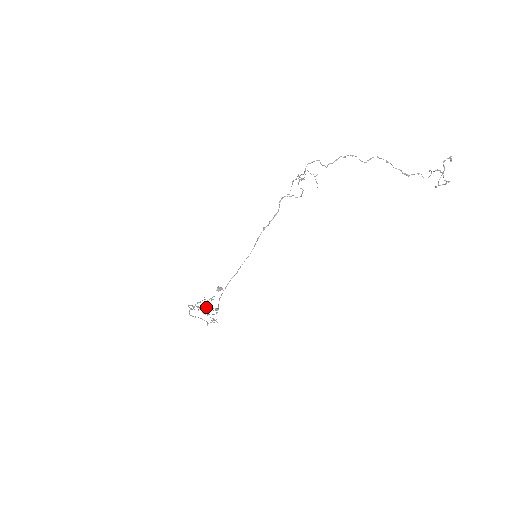
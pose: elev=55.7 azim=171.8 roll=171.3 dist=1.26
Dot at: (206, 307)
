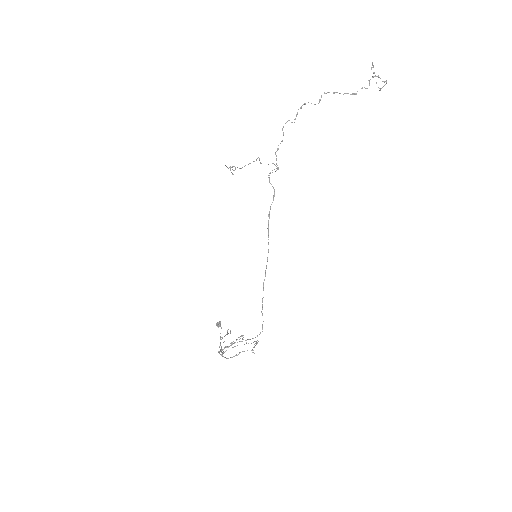
Dot at: (230, 343)
